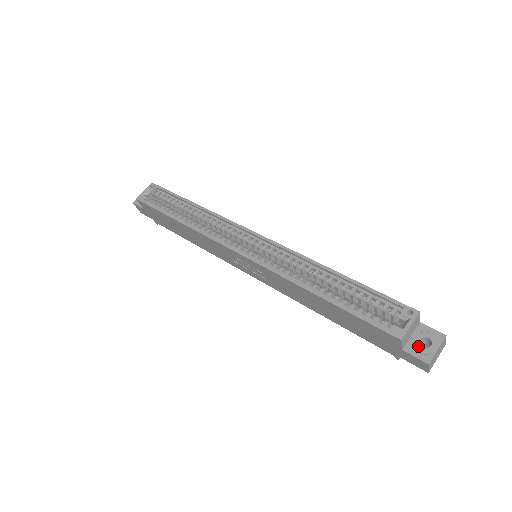
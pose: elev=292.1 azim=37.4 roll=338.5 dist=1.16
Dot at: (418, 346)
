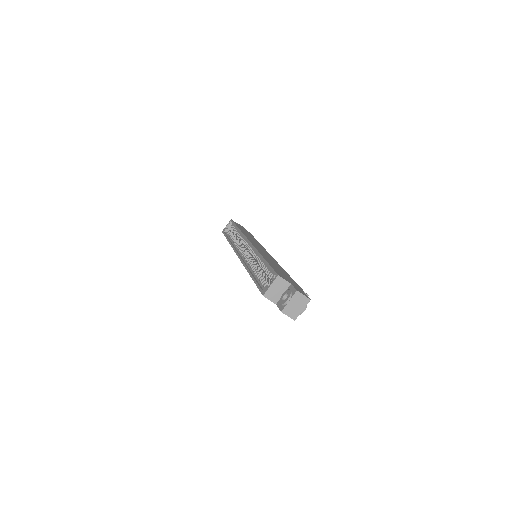
Dot at: (281, 300)
